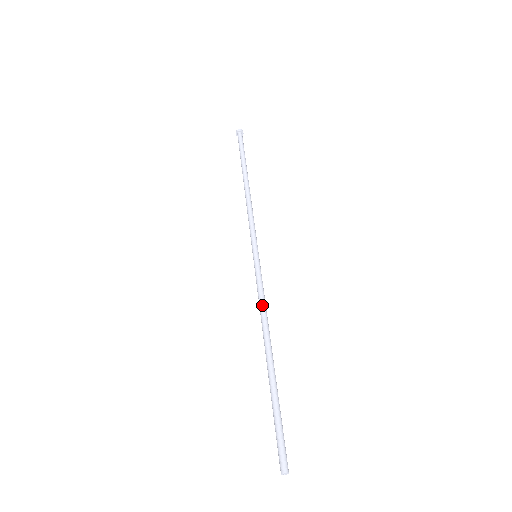
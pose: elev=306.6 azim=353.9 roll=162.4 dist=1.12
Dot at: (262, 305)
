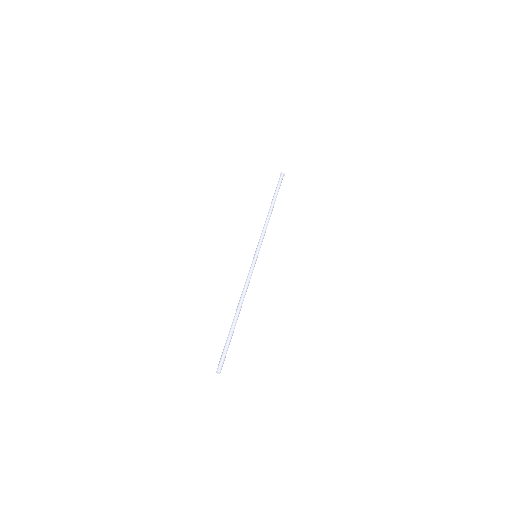
Dot at: (247, 285)
